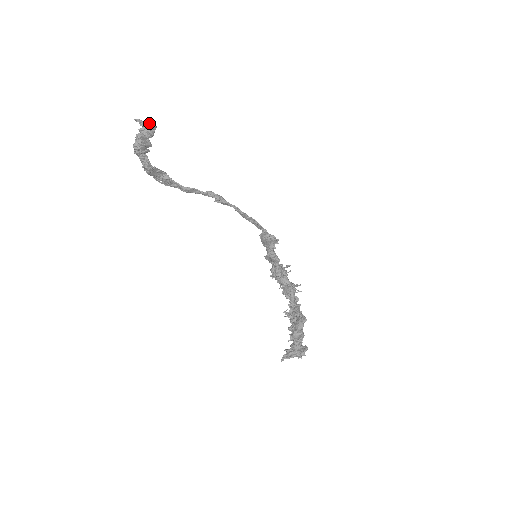
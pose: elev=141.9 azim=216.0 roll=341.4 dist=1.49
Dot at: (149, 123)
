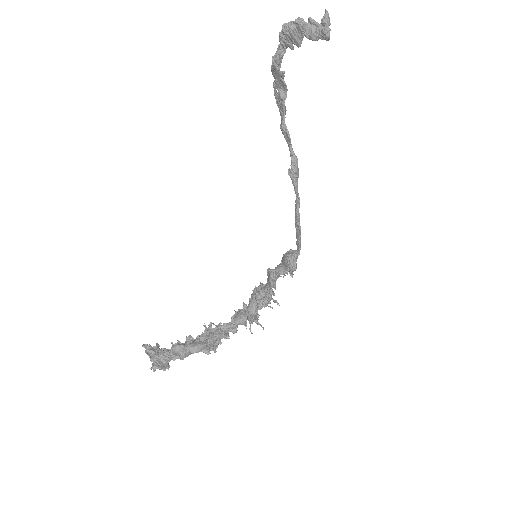
Dot at: (328, 27)
